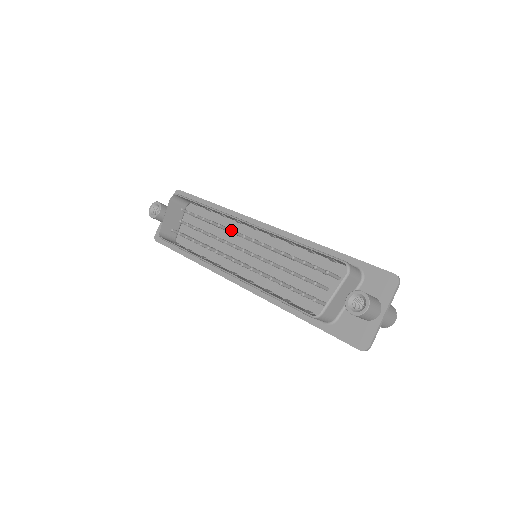
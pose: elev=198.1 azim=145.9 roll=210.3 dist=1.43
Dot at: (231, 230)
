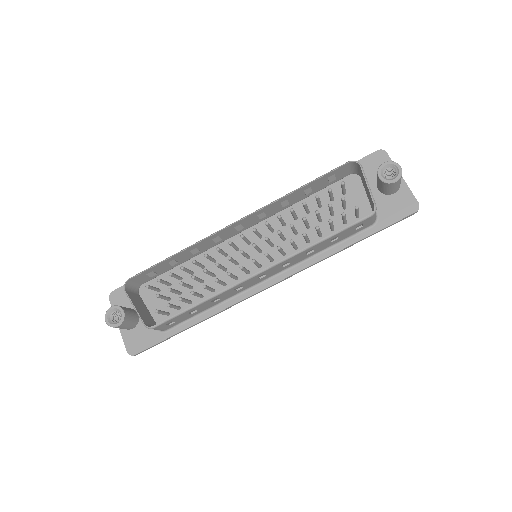
Dot at: (220, 249)
